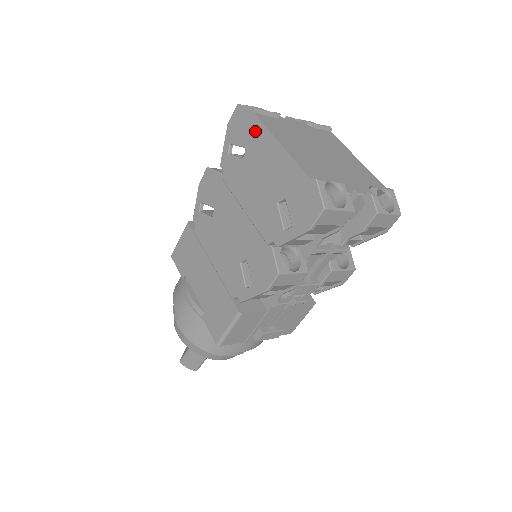
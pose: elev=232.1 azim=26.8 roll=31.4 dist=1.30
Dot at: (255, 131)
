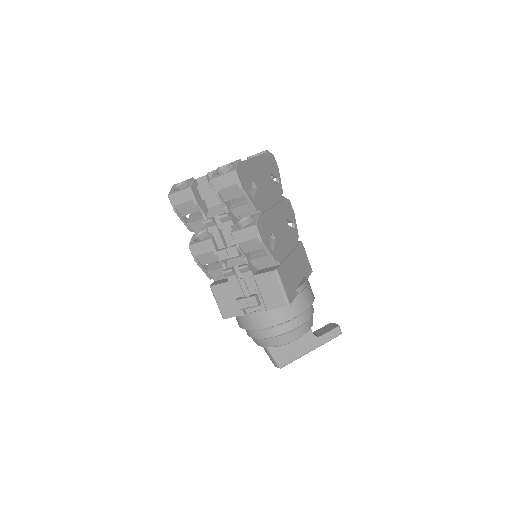
Dot at: occluded
